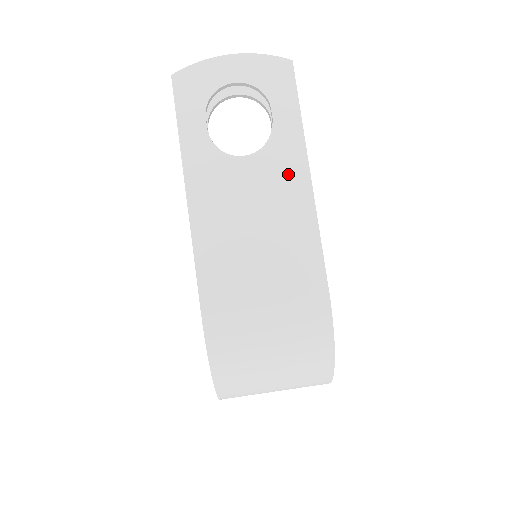
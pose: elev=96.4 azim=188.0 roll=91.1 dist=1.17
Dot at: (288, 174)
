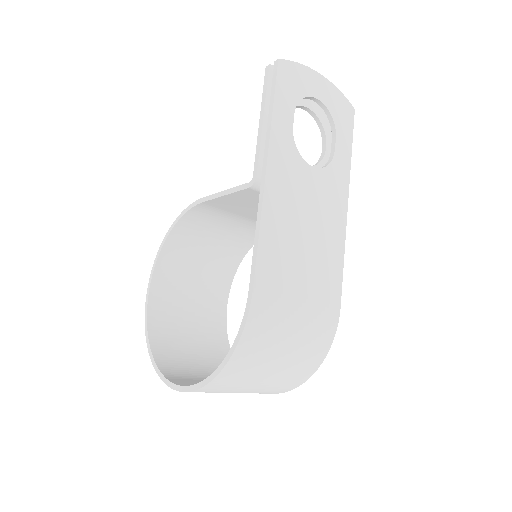
Dot at: (335, 198)
